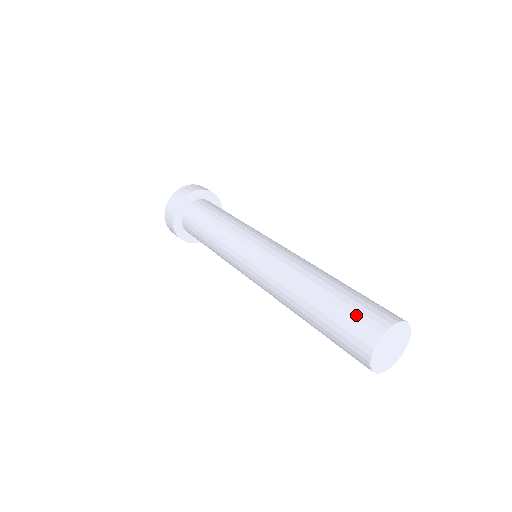
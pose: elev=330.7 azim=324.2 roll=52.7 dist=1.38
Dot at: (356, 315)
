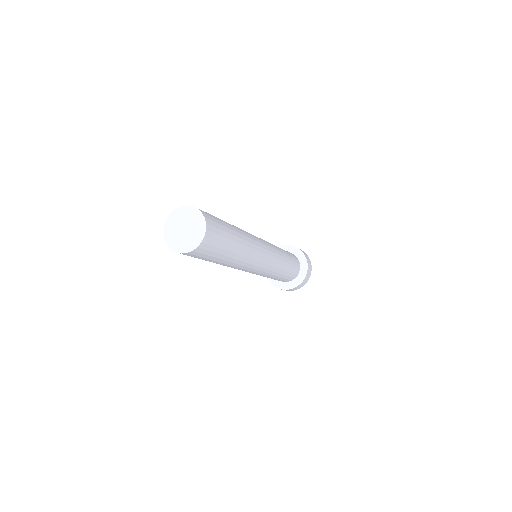
Dot at: occluded
